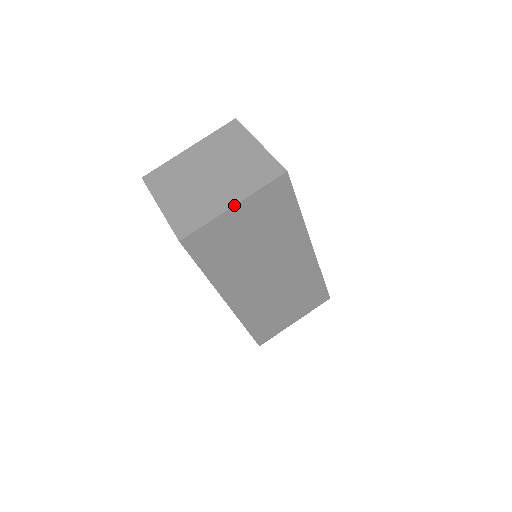
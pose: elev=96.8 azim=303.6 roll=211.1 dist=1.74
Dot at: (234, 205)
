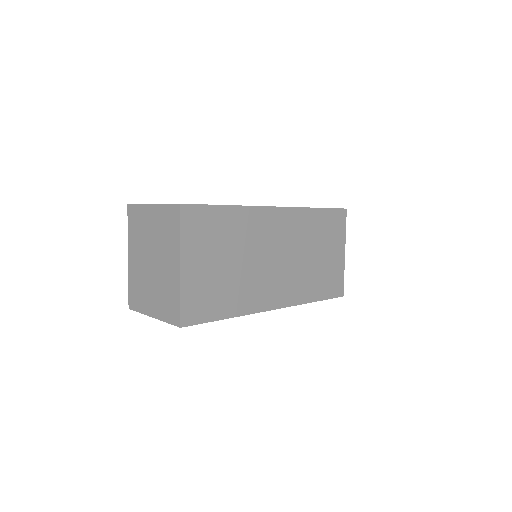
Dot at: (180, 266)
